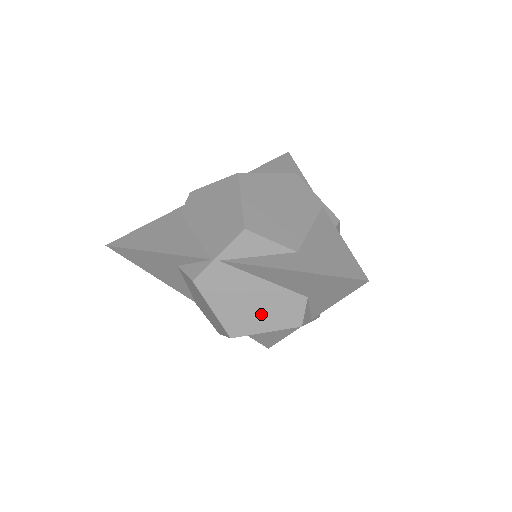
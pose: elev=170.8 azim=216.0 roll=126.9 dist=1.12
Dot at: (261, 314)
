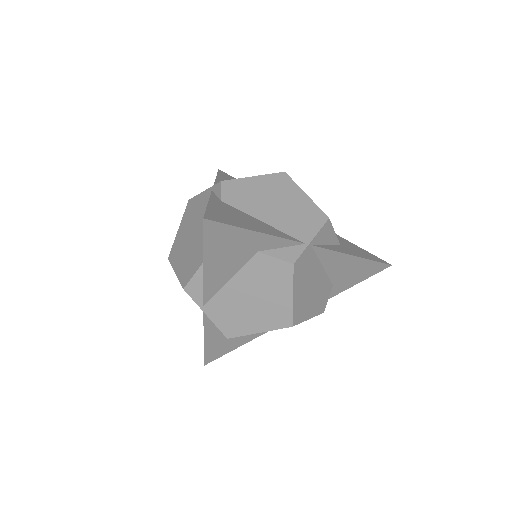
Dot at: (312, 301)
